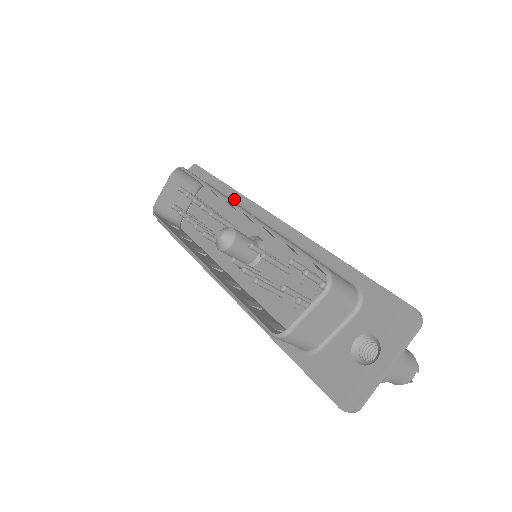
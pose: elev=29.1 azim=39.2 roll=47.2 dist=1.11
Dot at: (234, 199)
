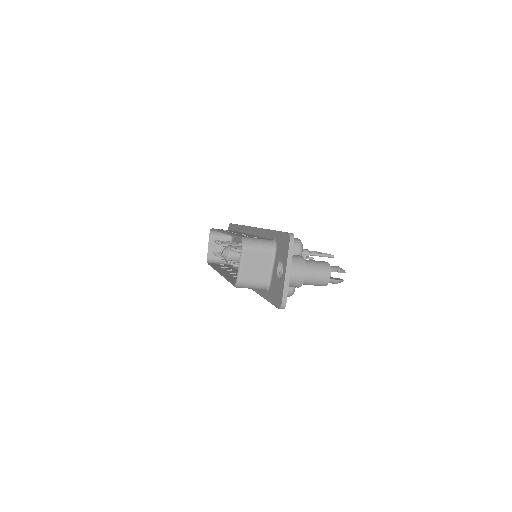
Dot at: (241, 231)
